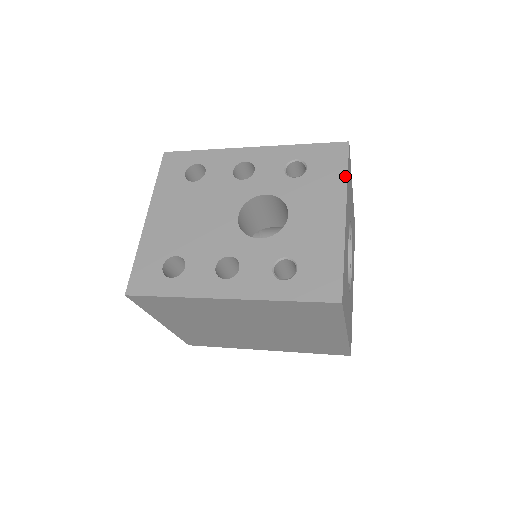
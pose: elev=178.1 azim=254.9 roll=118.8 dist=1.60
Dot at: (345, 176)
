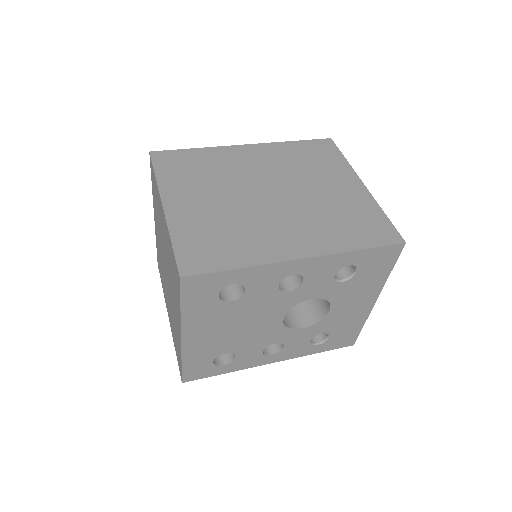
Dot at: (388, 274)
